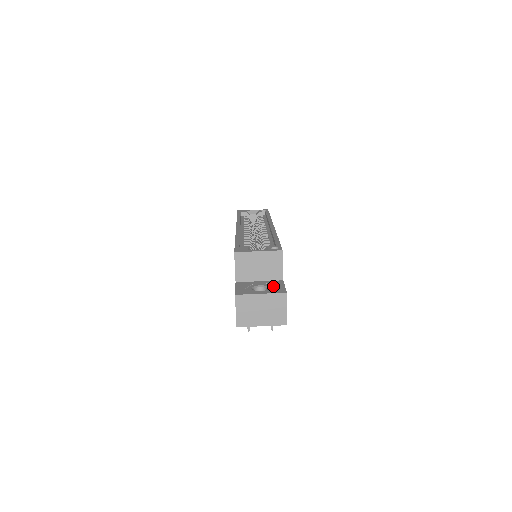
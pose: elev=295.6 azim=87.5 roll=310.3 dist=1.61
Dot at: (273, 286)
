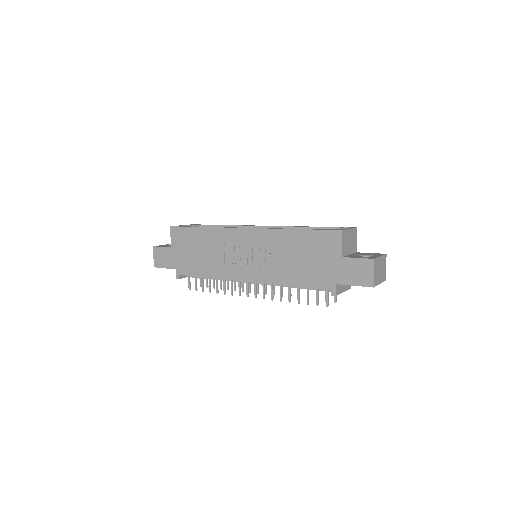
Dot at: (367, 254)
